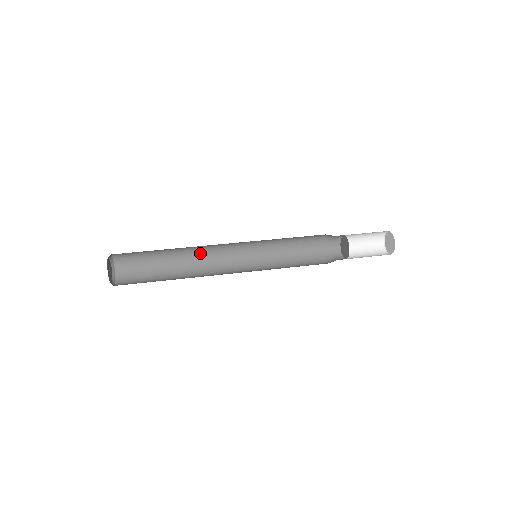
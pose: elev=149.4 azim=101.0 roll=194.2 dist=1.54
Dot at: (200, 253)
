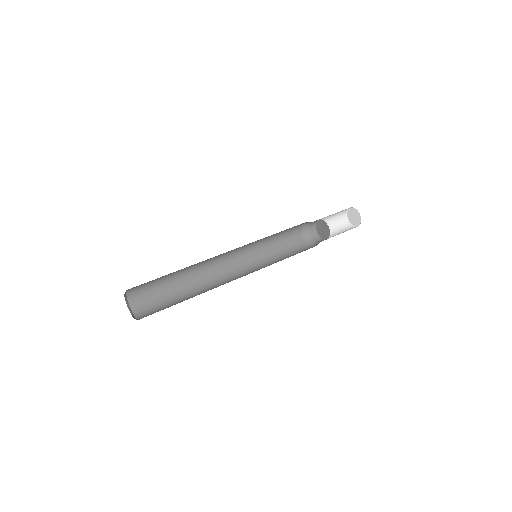
Dot at: occluded
